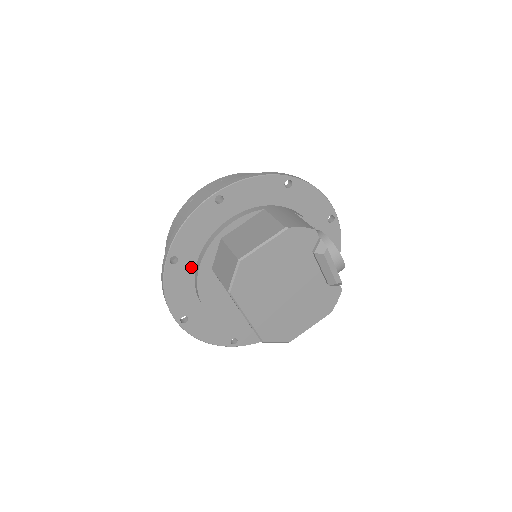
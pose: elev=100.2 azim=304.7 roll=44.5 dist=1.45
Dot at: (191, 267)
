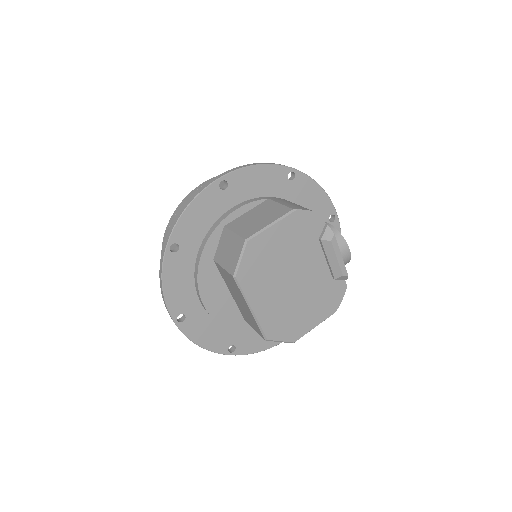
Dot at: (191, 257)
